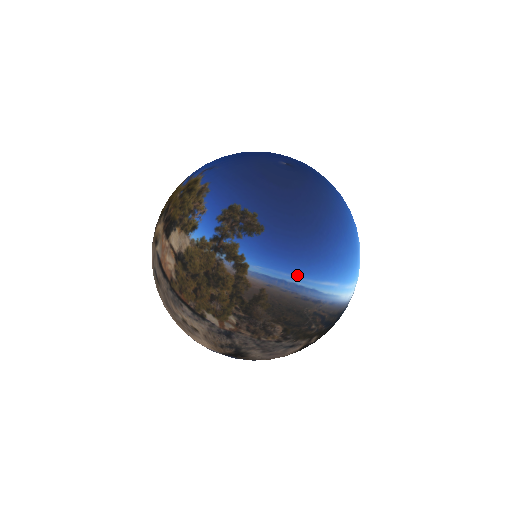
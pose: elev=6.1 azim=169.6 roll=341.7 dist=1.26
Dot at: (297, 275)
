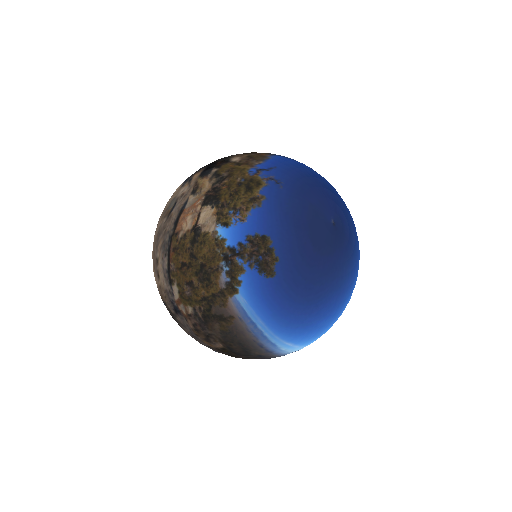
Dot at: (270, 328)
